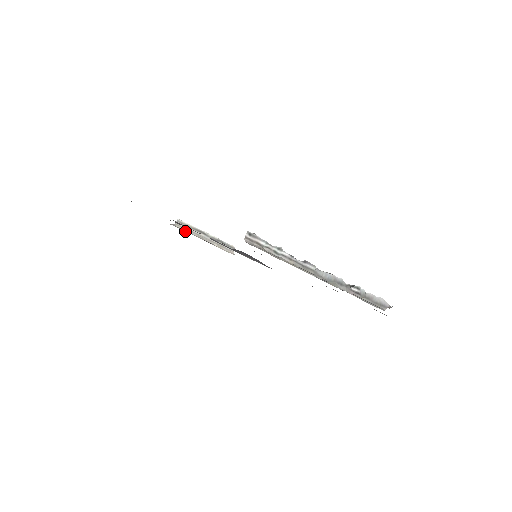
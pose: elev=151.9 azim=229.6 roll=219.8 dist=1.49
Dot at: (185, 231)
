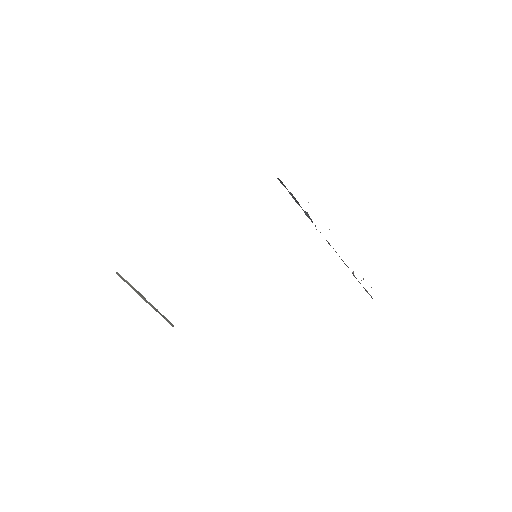
Dot at: occluded
